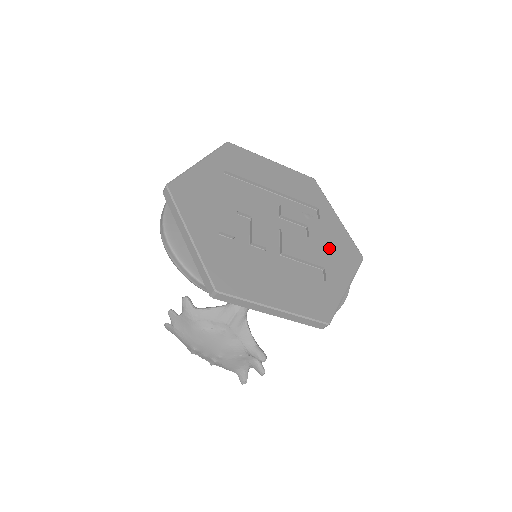
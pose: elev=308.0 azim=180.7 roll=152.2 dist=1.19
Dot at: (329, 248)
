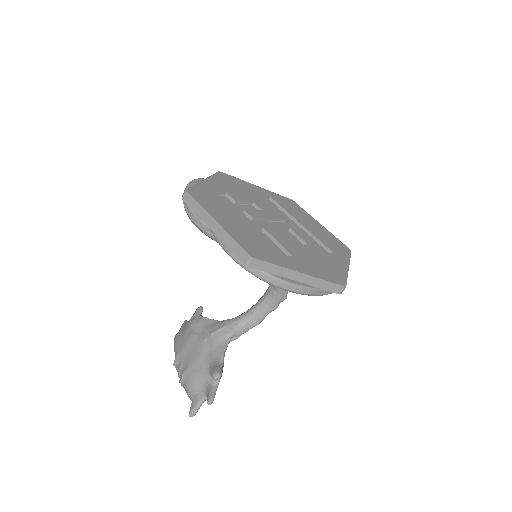
Dot at: (313, 259)
